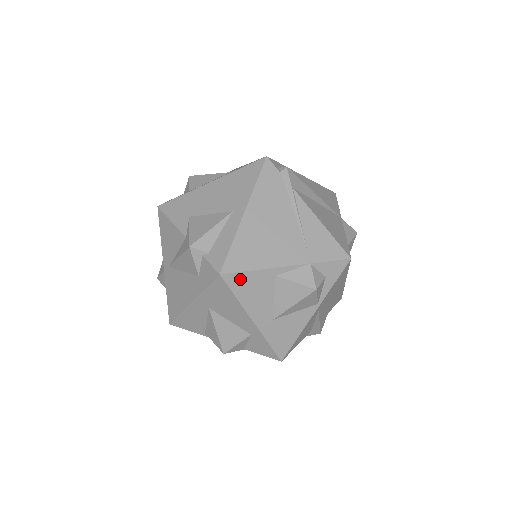
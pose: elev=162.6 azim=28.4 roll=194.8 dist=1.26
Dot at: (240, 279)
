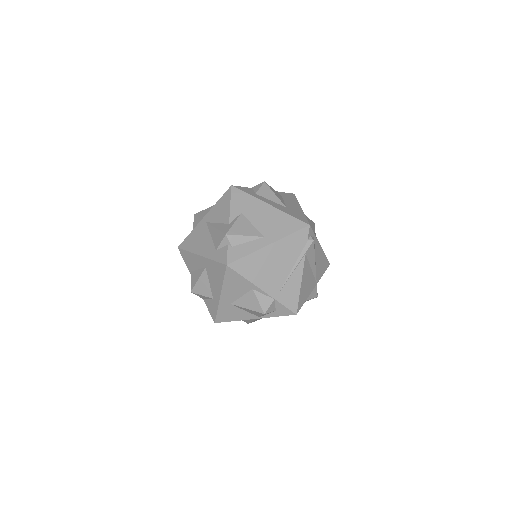
Dot at: (234, 275)
